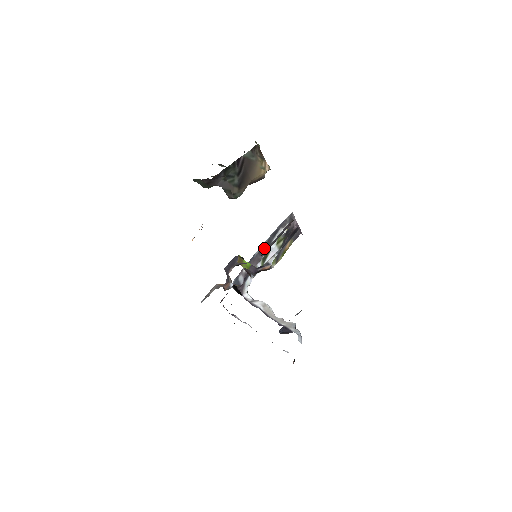
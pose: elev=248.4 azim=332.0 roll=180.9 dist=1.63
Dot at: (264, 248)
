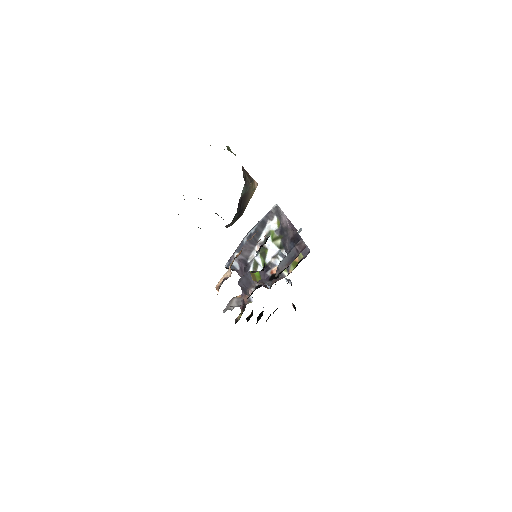
Dot at: (254, 238)
